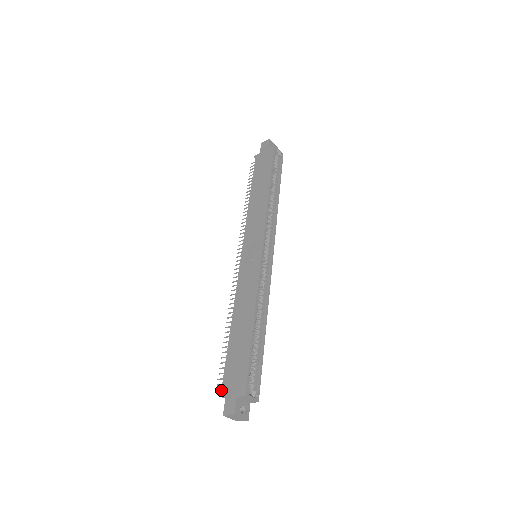
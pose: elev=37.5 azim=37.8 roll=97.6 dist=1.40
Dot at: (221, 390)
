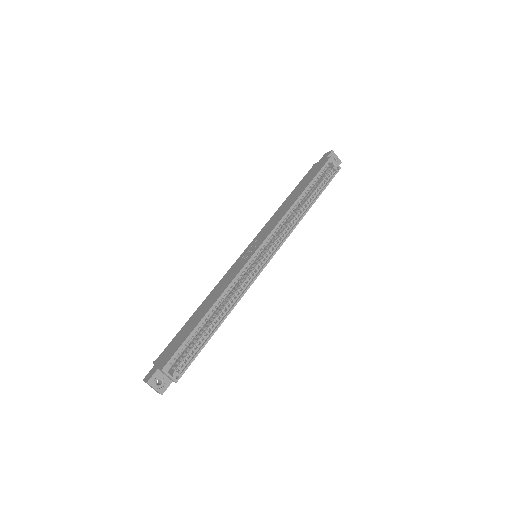
Dot at: (156, 359)
